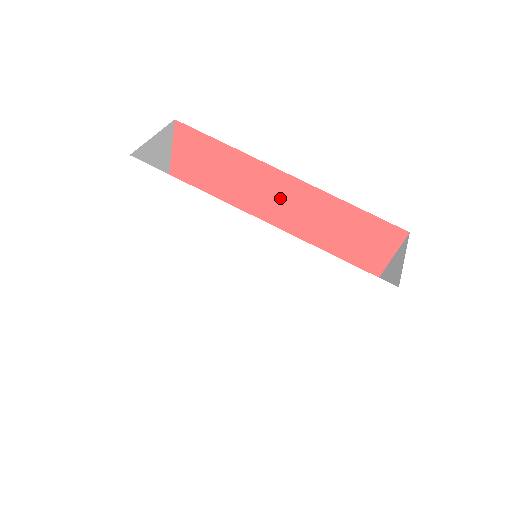
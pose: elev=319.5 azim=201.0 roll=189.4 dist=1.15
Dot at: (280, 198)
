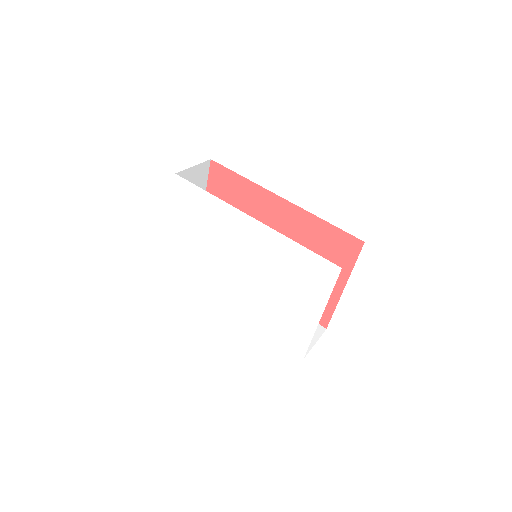
Dot at: (277, 216)
